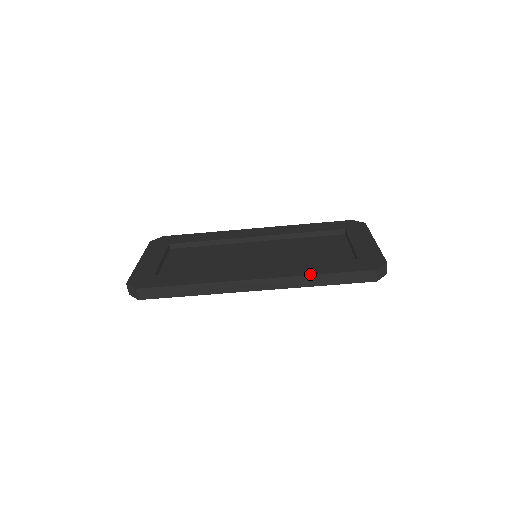
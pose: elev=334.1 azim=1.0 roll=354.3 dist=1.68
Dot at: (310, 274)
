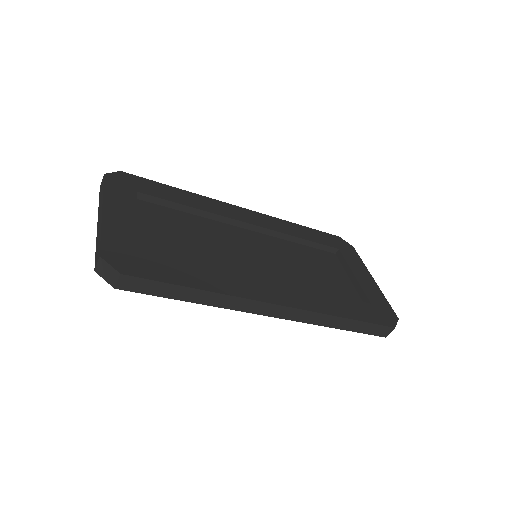
Dot at: (337, 315)
